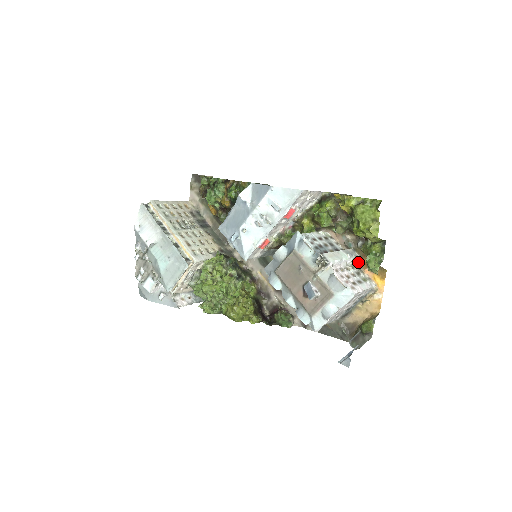
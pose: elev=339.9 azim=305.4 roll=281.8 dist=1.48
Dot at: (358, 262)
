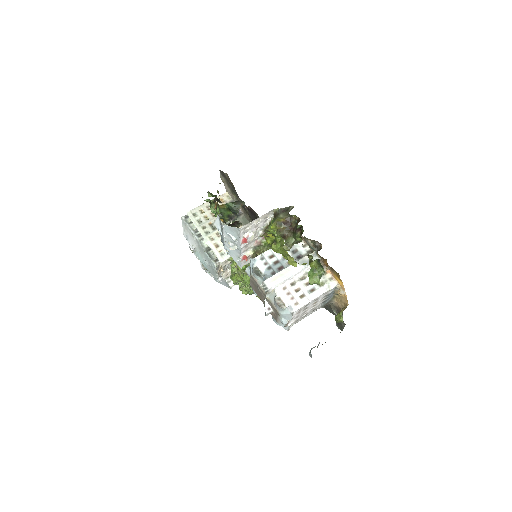
Dot at: (321, 263)
